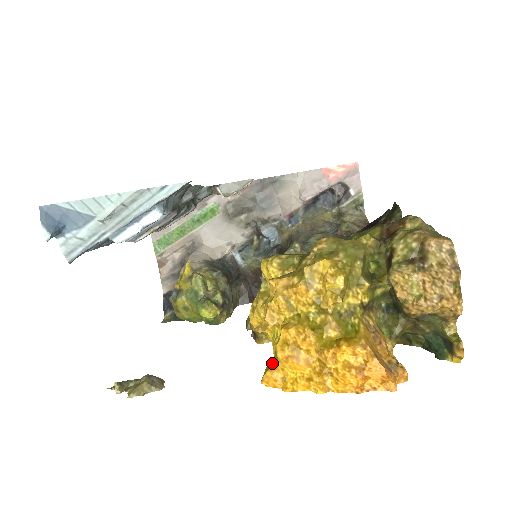
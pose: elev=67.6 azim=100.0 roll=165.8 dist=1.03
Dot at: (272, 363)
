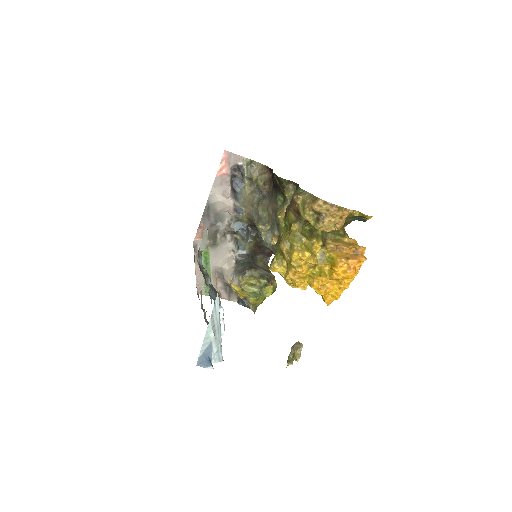
Dot at: (322, 297)
